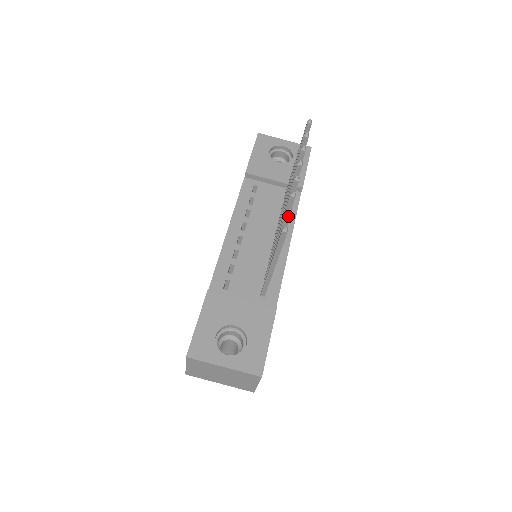
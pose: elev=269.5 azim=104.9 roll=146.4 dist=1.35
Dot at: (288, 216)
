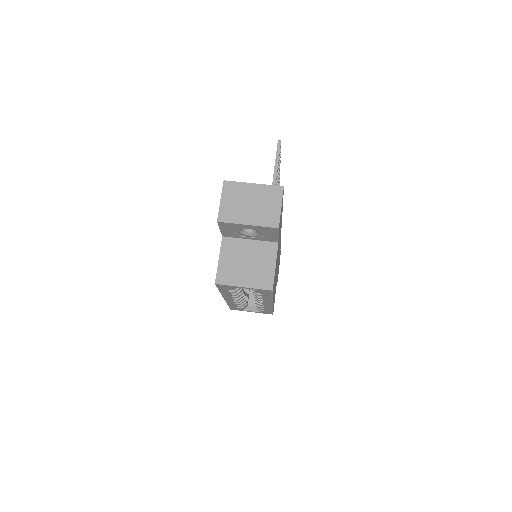
Dot at: occluded
